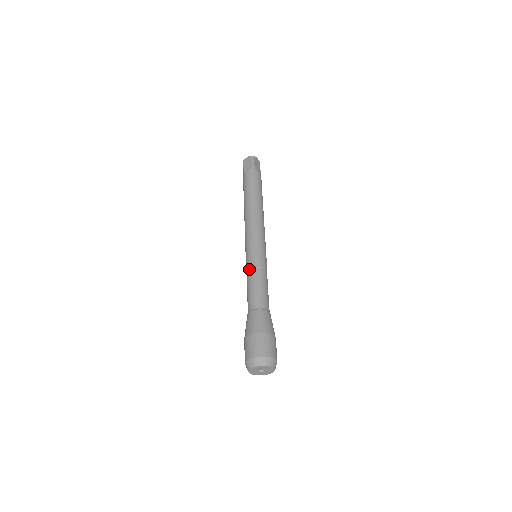
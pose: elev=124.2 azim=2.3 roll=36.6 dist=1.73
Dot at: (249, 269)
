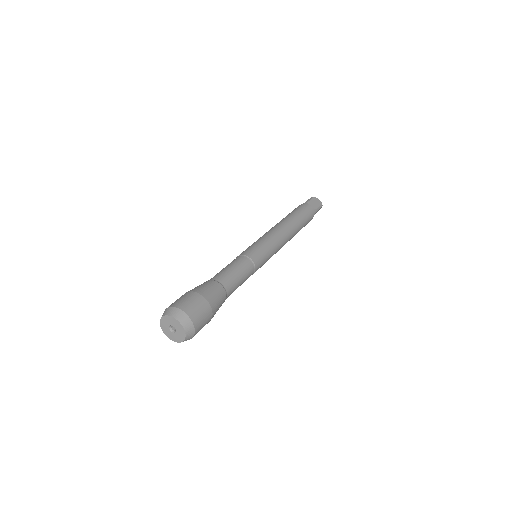
Dot at: occluded
